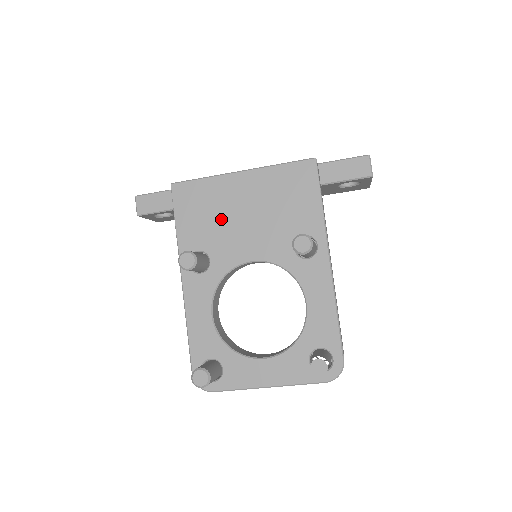
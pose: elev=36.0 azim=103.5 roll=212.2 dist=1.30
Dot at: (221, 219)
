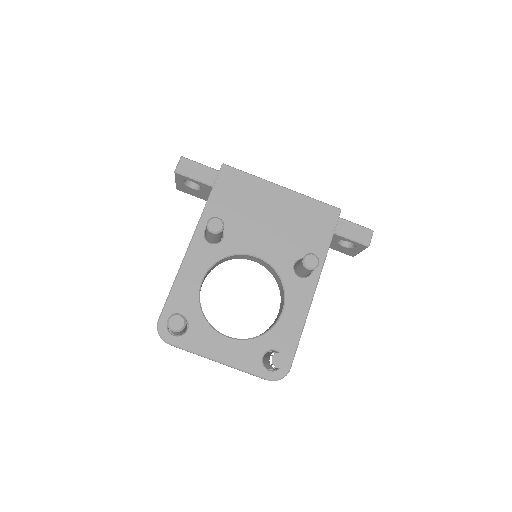
Dot at: (249, 212)
